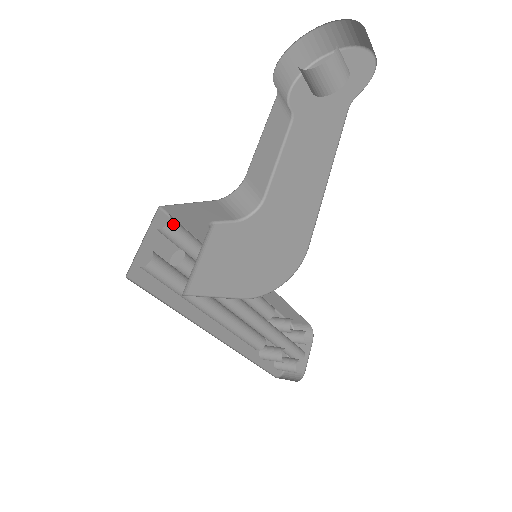
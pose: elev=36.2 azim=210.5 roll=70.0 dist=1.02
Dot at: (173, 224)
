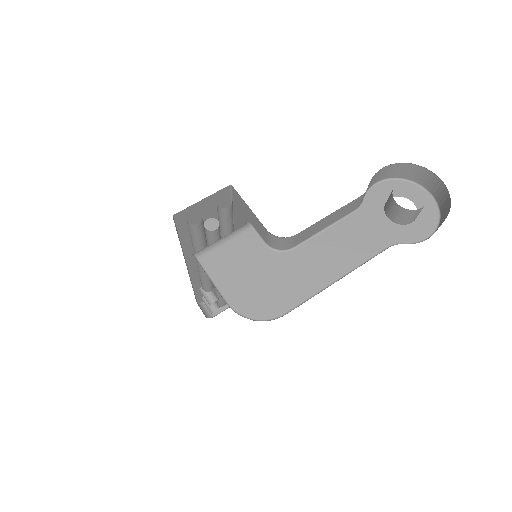
Dot at: (229, 209)
